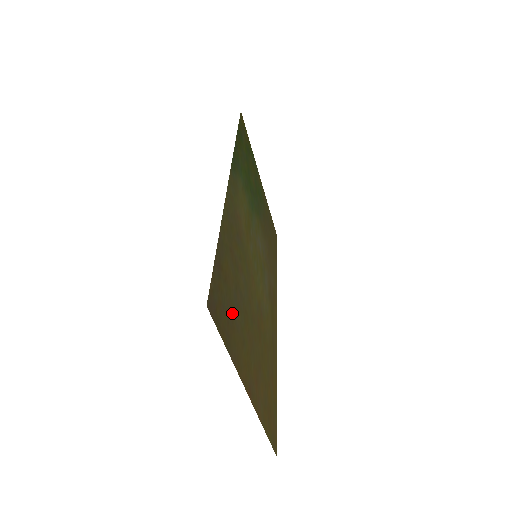
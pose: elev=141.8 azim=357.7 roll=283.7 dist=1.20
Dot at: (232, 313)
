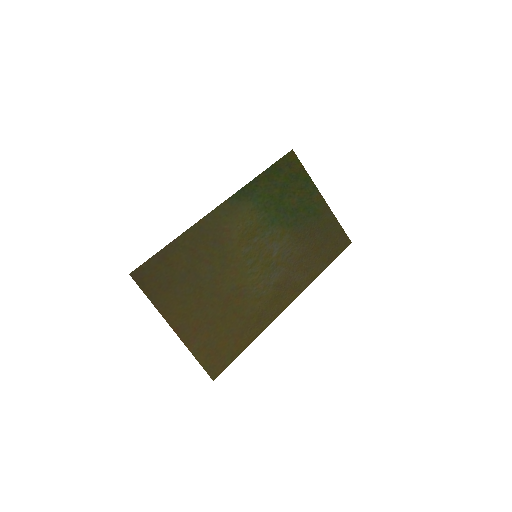
Dot at: (171, 284)
